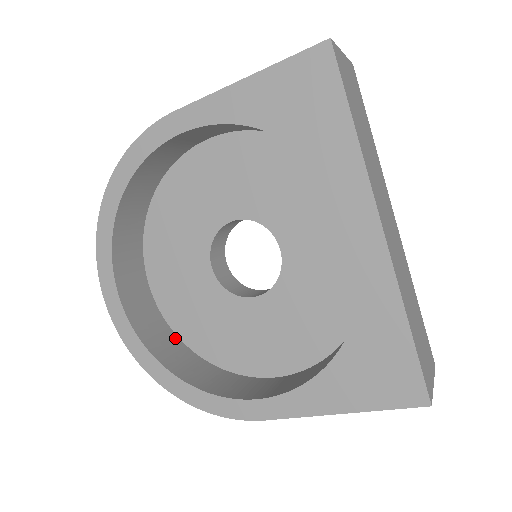
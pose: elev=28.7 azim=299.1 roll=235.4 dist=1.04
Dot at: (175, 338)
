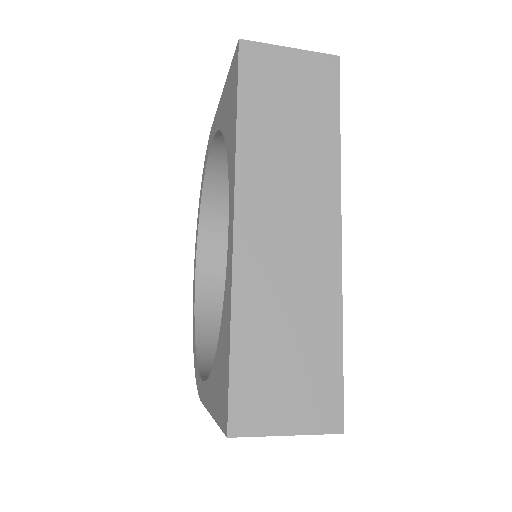
Dot at: occluded
